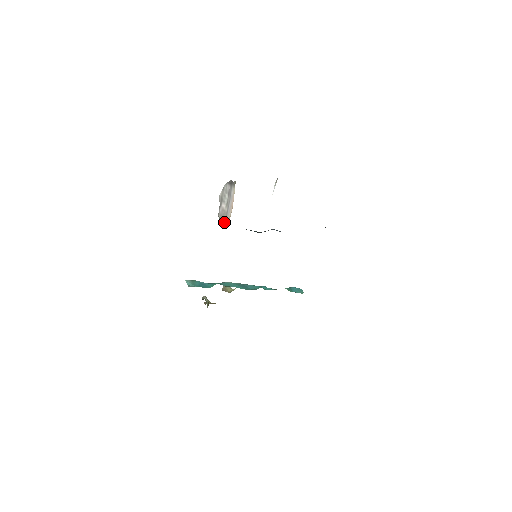
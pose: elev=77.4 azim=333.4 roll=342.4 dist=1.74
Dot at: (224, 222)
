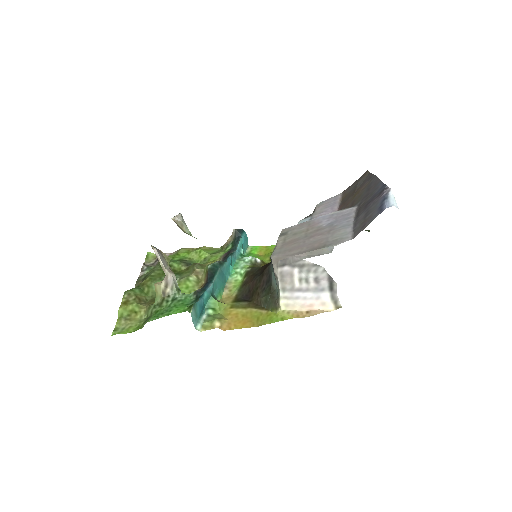
Dot at: (282, 290)
